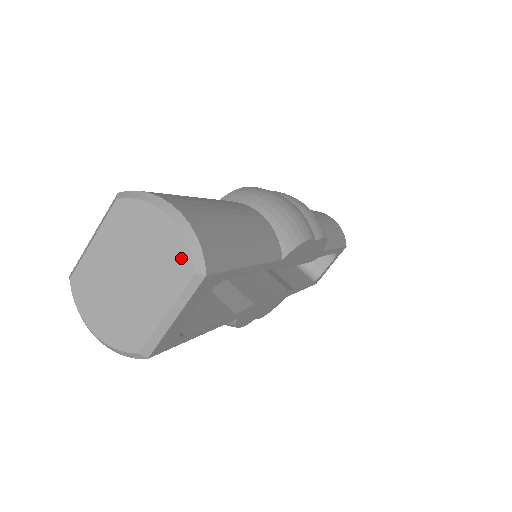
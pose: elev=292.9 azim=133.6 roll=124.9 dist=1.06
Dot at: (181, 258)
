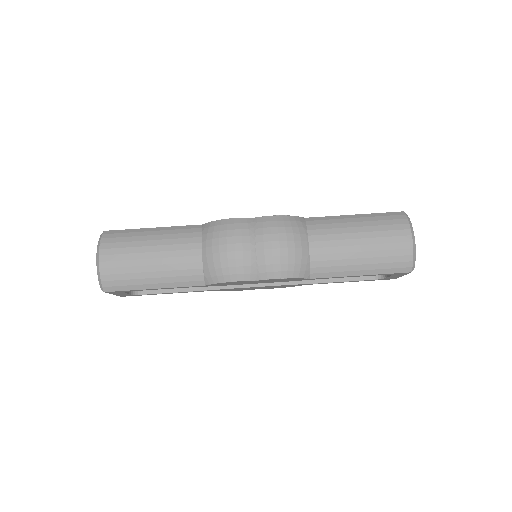
Dot at: occluded
